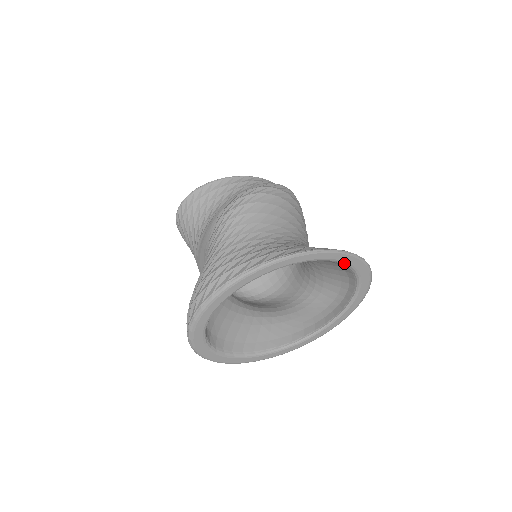
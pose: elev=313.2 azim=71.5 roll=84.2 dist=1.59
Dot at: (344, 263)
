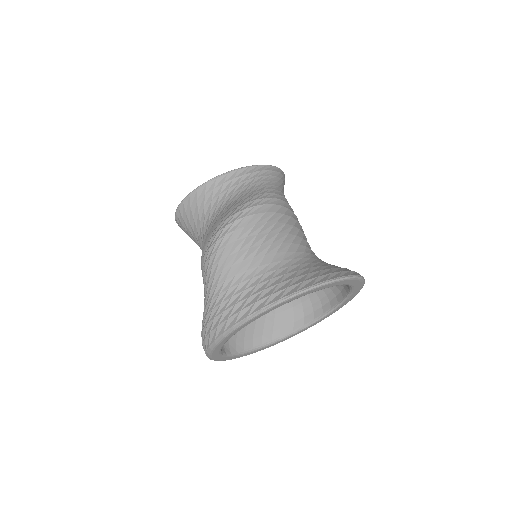
Dot at: occluded
